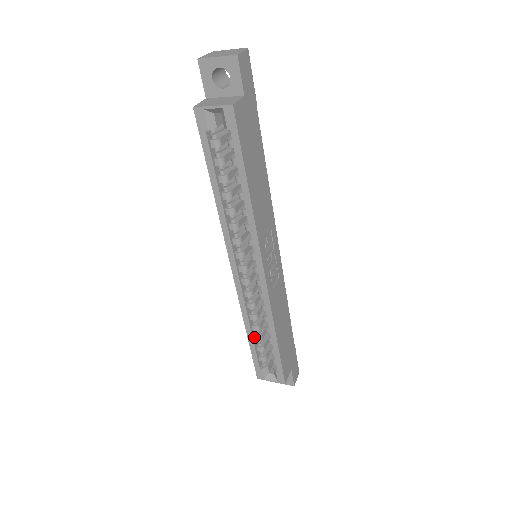
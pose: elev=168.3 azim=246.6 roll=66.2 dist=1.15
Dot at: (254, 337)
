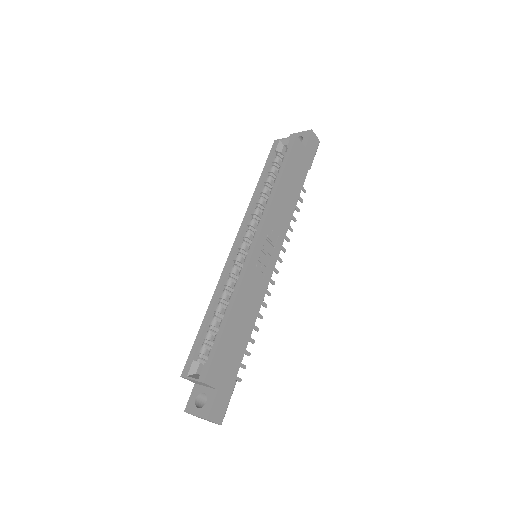
Dot at: (210, 319)
